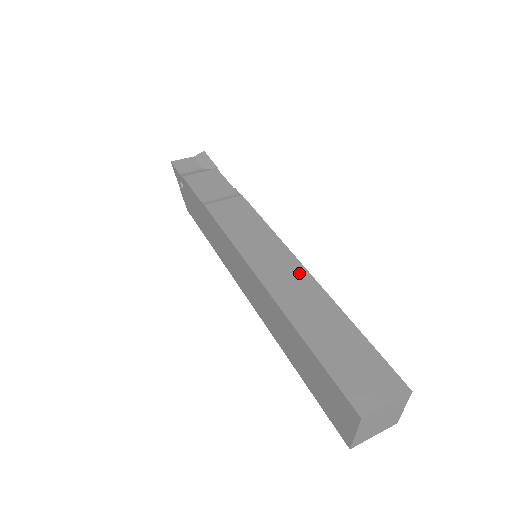
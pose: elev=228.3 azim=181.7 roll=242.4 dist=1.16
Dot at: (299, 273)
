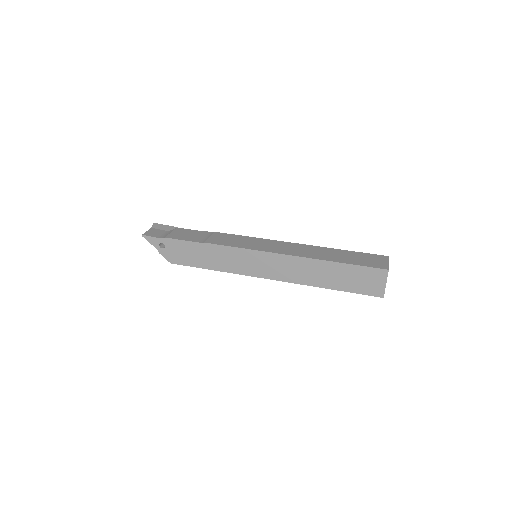
Dot at: (296, 245)
